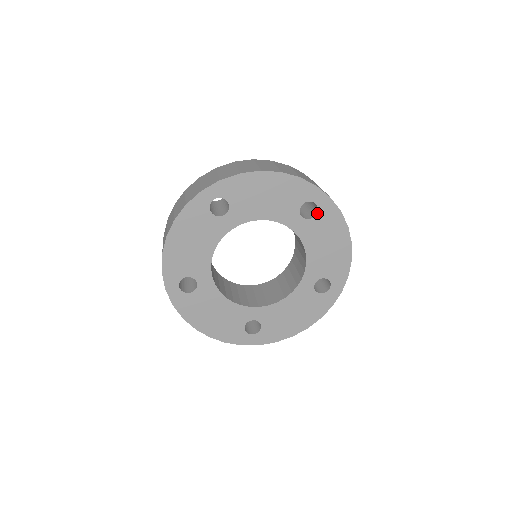
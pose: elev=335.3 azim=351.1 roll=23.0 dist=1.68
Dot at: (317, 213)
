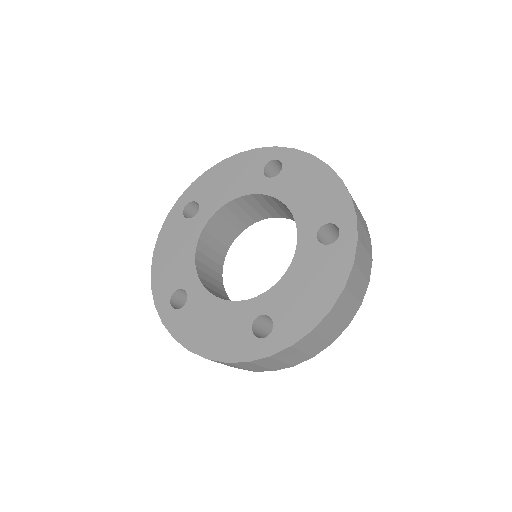
Dot at: (332, 244)
